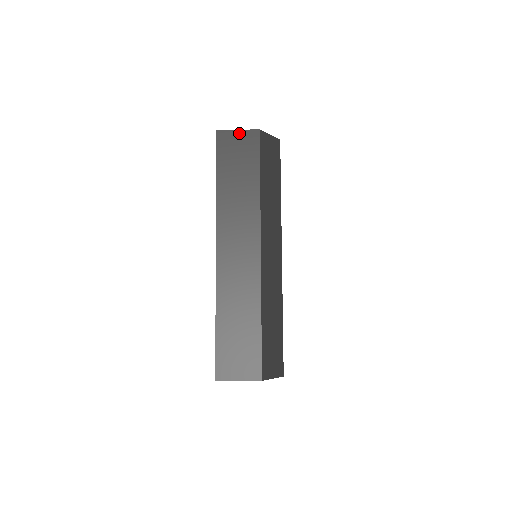
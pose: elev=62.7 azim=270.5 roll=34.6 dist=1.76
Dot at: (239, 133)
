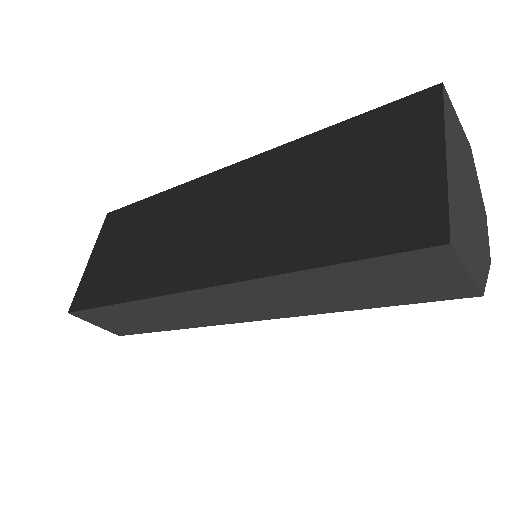
Dot at: (459, 275)
